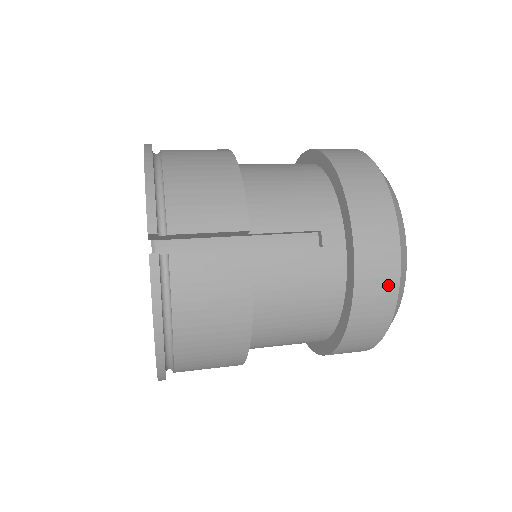
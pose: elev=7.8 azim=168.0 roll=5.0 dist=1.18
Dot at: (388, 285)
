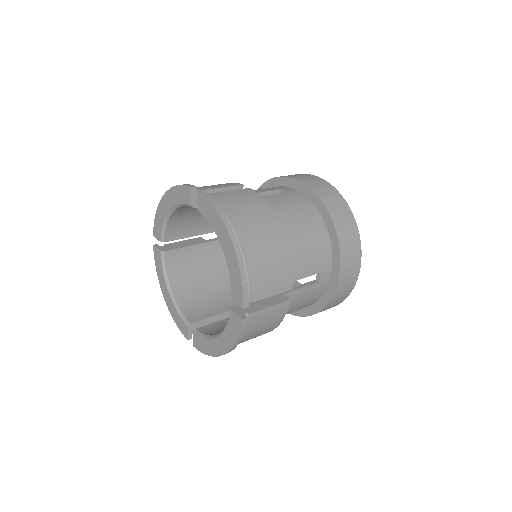
Dot at: (333, 192)
